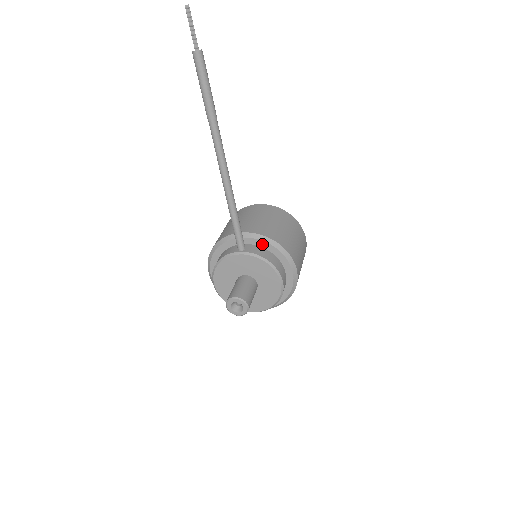
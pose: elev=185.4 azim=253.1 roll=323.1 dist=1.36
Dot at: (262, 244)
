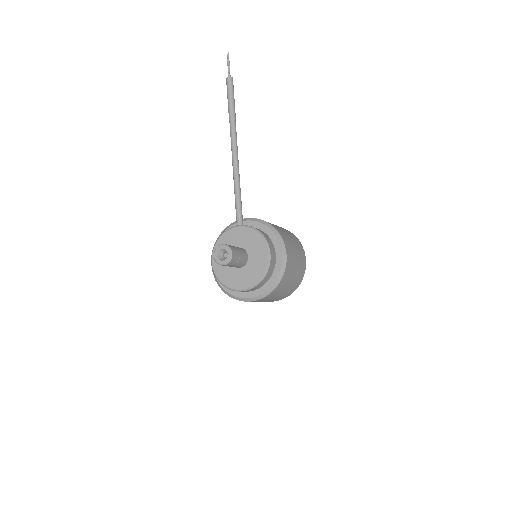
Dot at: (258, 225)
